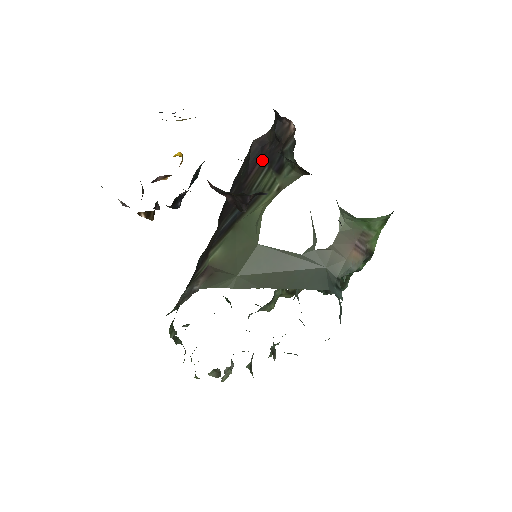
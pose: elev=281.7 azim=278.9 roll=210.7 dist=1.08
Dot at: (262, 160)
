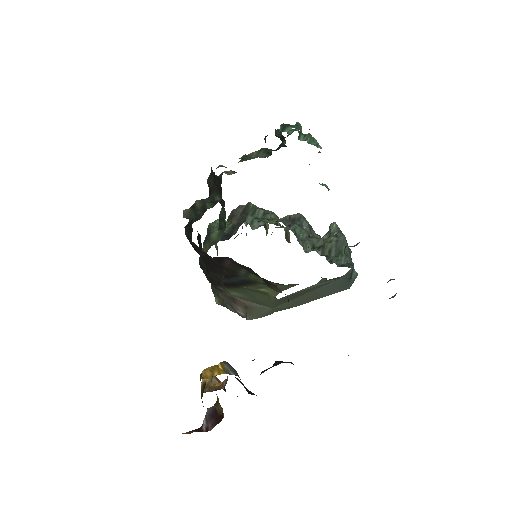
Dot at: (231, 262)
